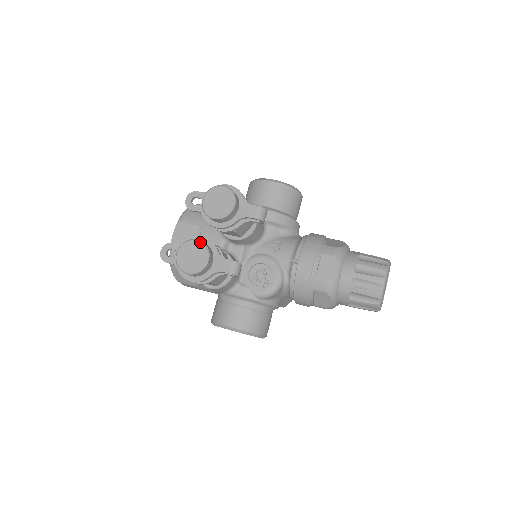
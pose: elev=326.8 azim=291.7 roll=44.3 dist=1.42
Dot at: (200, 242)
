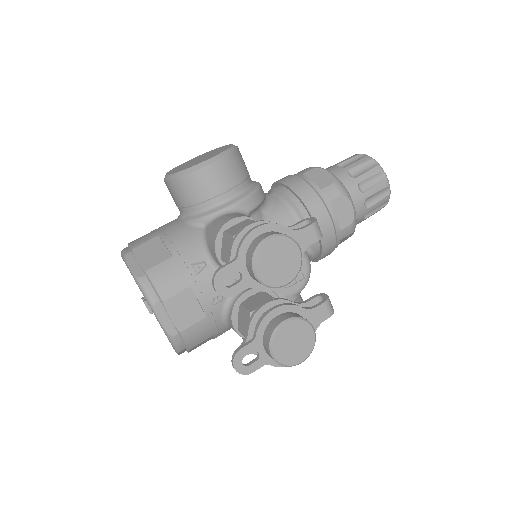
Dot at: (291, 321)
